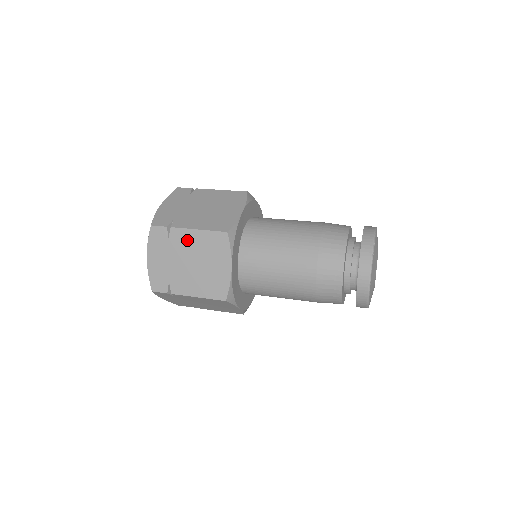
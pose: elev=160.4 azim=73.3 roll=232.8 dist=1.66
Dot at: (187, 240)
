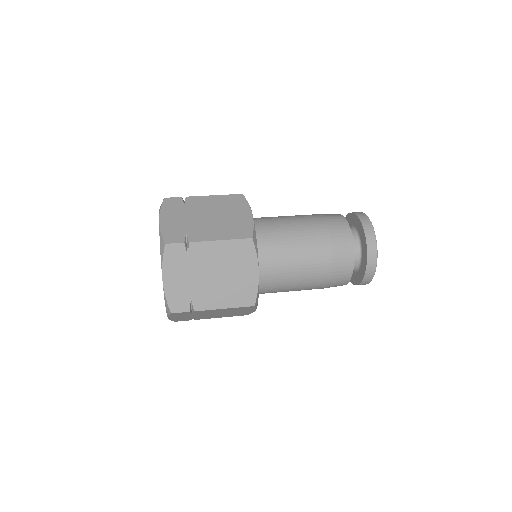
Dot at: (209, 253)
